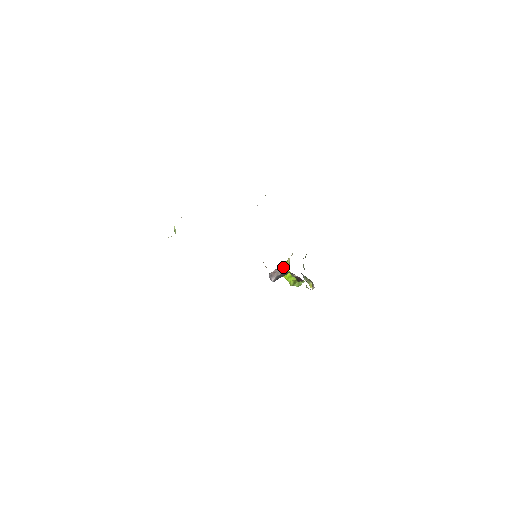
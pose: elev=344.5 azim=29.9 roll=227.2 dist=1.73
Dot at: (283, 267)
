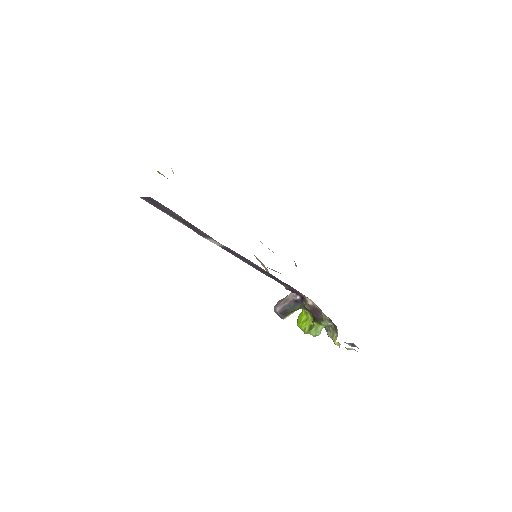
Dot at: (299, 314)
